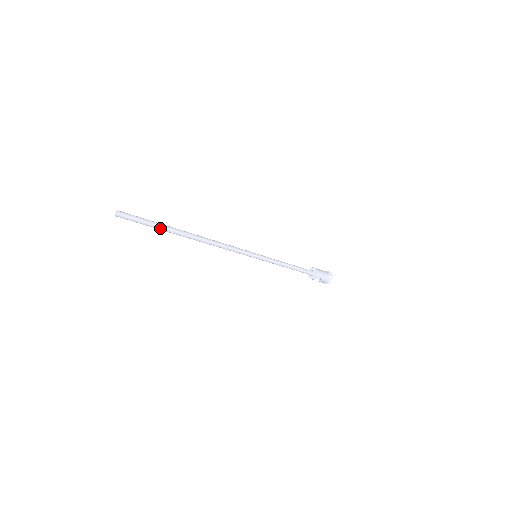
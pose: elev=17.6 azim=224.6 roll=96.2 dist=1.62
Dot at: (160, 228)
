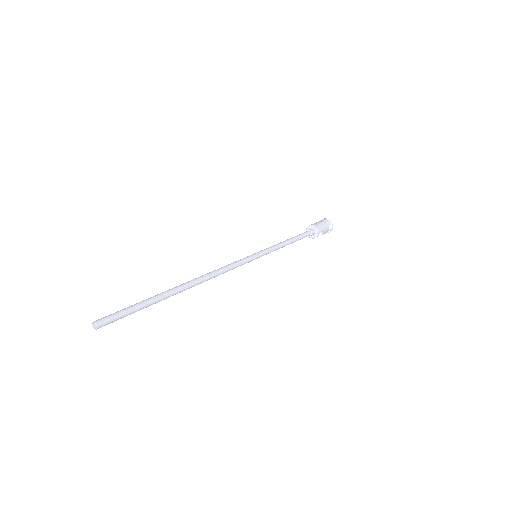
Dot at: (150, 304)
